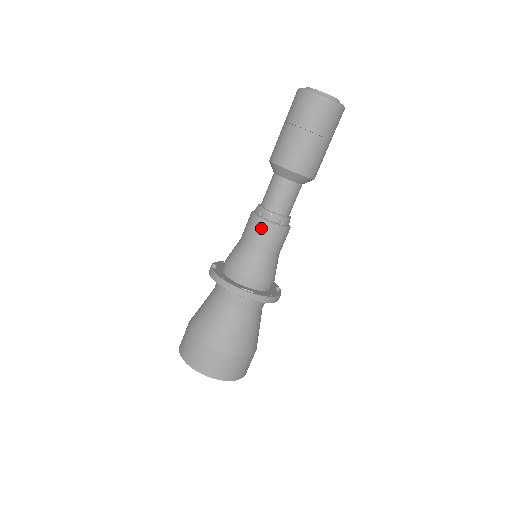
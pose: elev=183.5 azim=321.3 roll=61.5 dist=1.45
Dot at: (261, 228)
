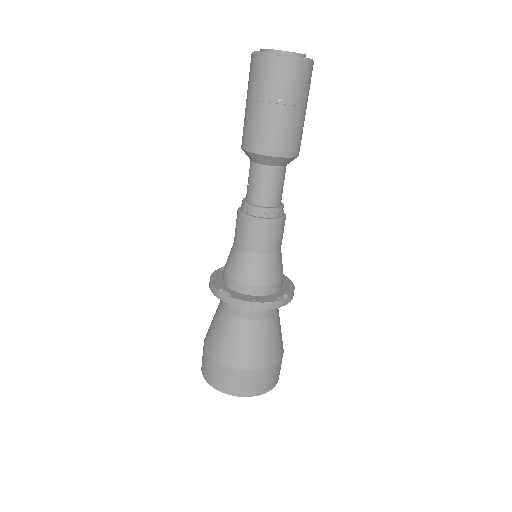
Dot at: (238, 222)
